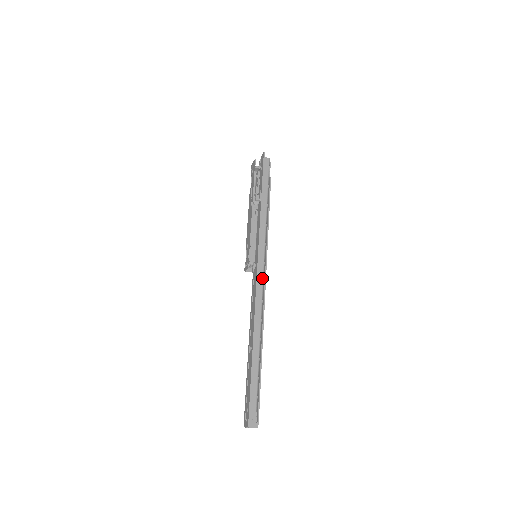
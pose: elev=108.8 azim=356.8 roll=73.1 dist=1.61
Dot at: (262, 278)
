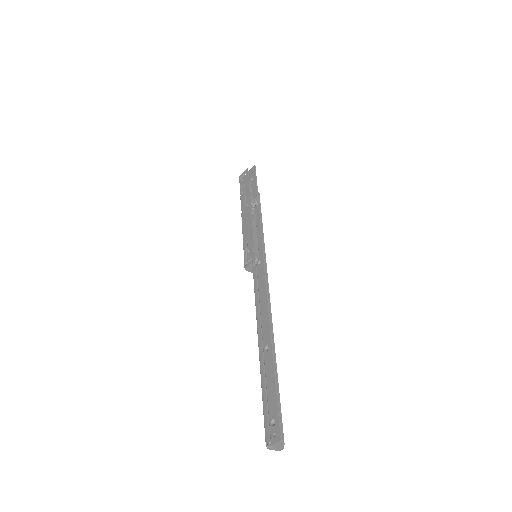
Dot at: occluded
